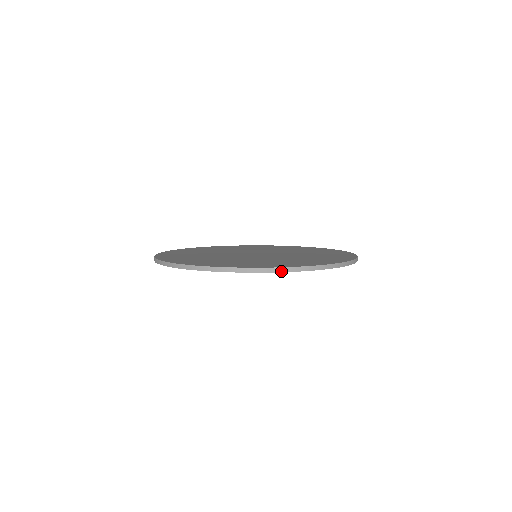
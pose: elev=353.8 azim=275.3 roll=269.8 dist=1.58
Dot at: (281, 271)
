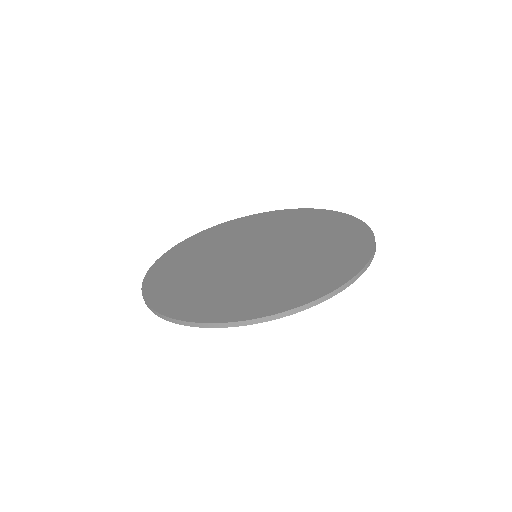
Dot at: (259, 322)
